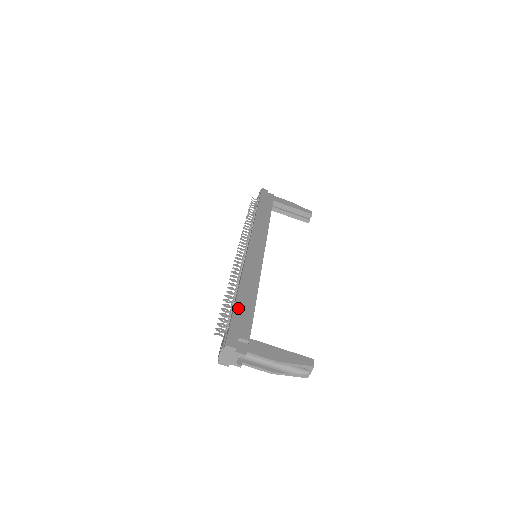
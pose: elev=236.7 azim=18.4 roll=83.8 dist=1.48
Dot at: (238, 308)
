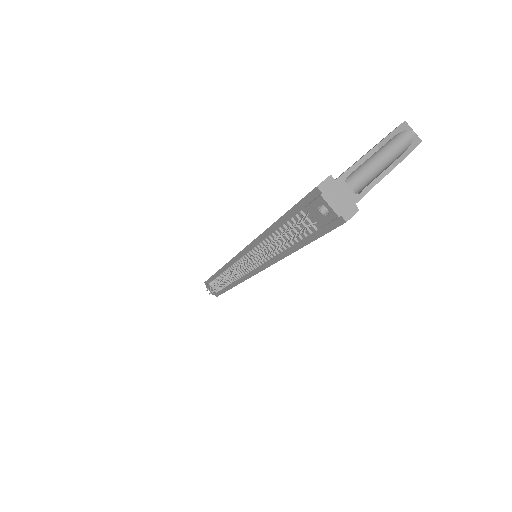
Dot at: occluded
